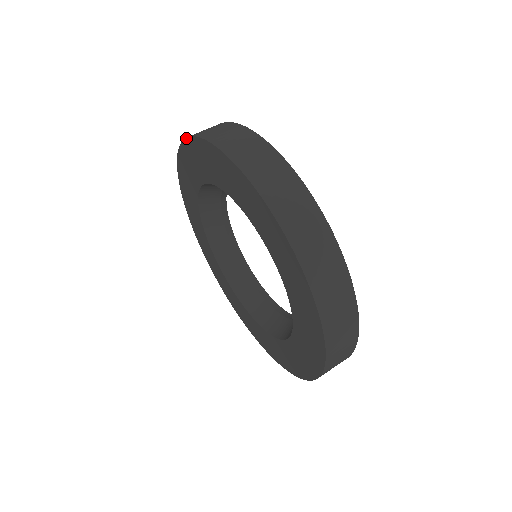
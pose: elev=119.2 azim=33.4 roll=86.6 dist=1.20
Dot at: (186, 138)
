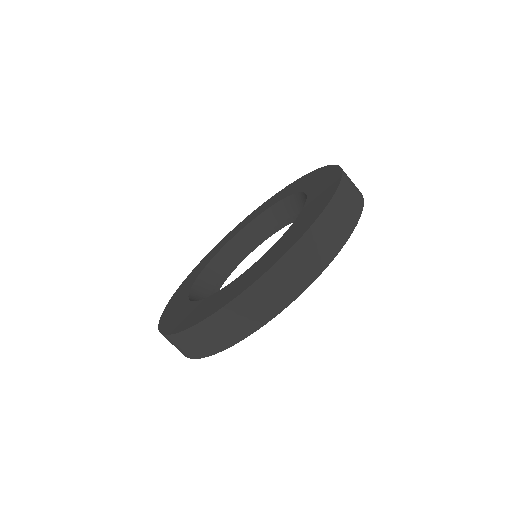
Dot at: (274, 195)
